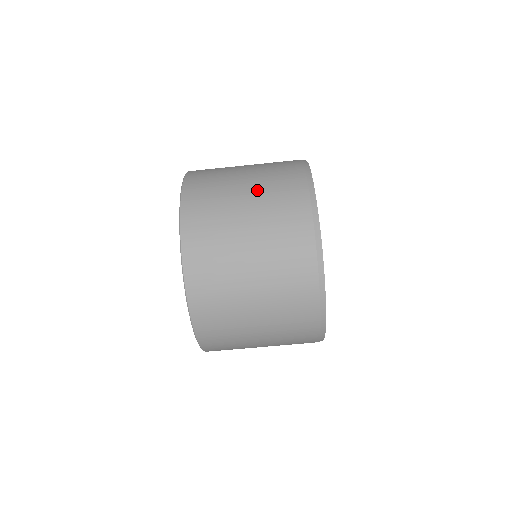
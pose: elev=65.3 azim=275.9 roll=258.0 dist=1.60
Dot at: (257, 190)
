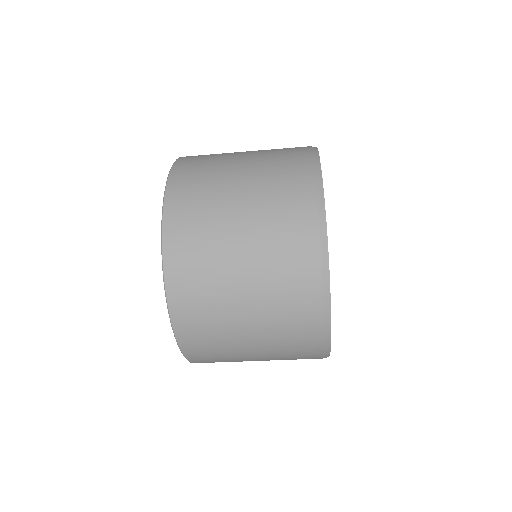
Dot at: (264, 336)
